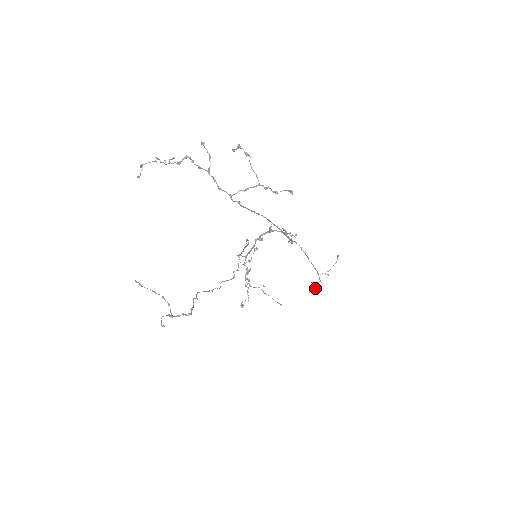
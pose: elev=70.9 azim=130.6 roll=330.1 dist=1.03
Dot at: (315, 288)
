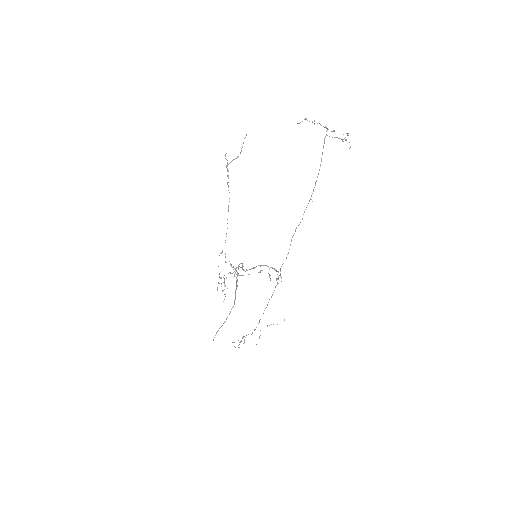
Dot at: (242, 337)
